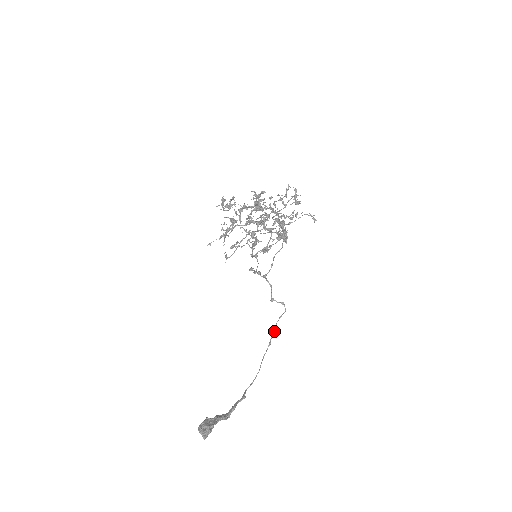
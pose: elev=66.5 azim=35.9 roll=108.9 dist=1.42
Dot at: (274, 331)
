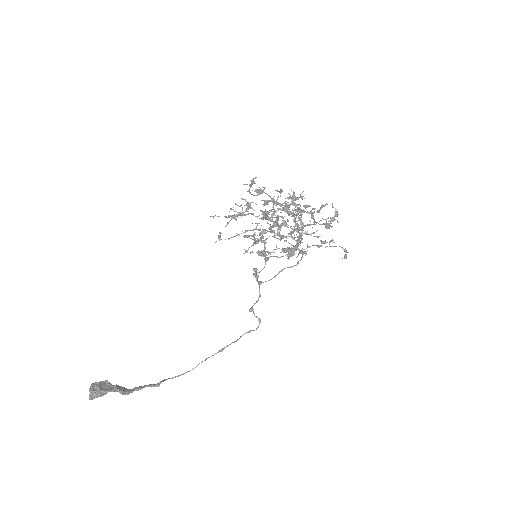
Dot at: (234, 341)
